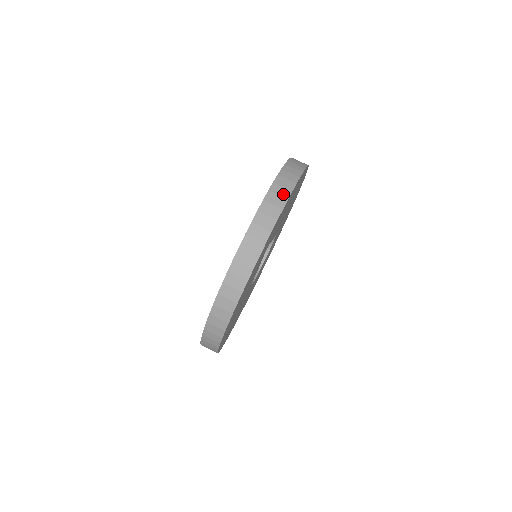
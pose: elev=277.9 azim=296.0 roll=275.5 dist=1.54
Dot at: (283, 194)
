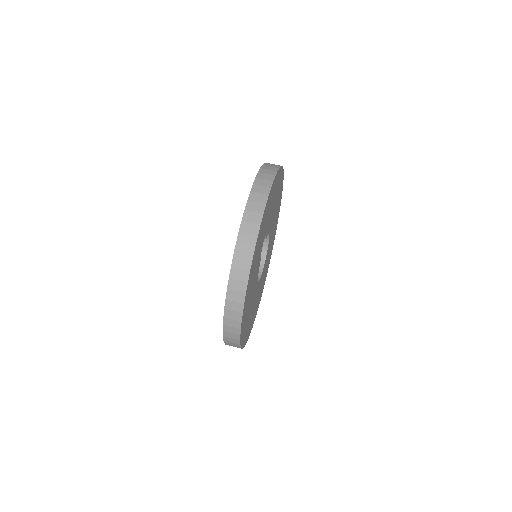
Dot at: (266, 184)
